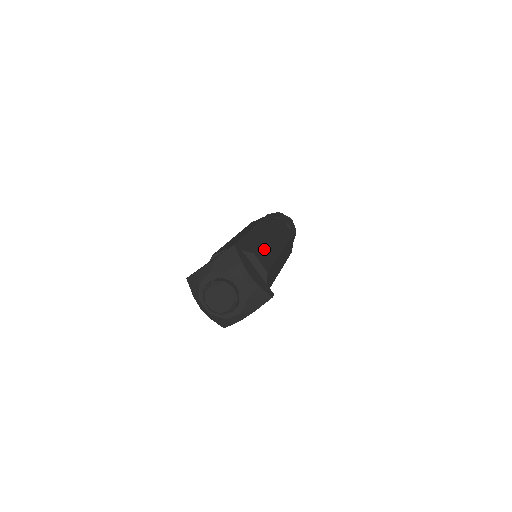
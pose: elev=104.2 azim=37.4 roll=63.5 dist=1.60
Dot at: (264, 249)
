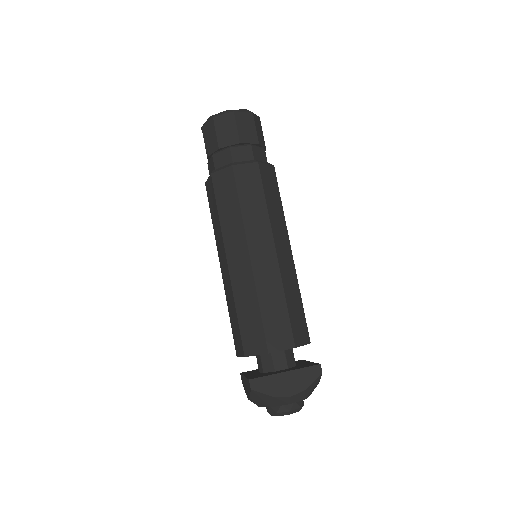
Dot at: (266, 313)
